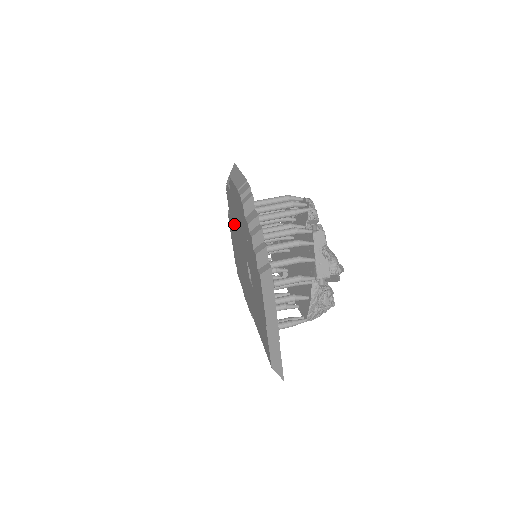
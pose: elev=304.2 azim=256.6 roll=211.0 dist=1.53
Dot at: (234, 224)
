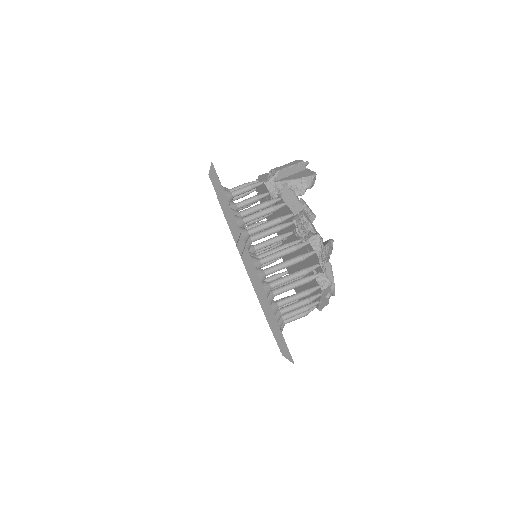
Dot at: occluded
